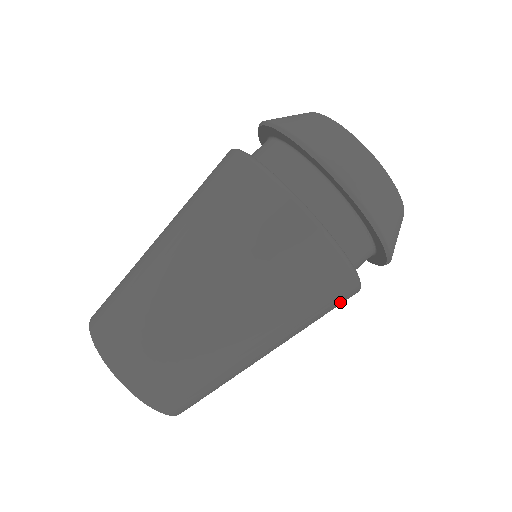
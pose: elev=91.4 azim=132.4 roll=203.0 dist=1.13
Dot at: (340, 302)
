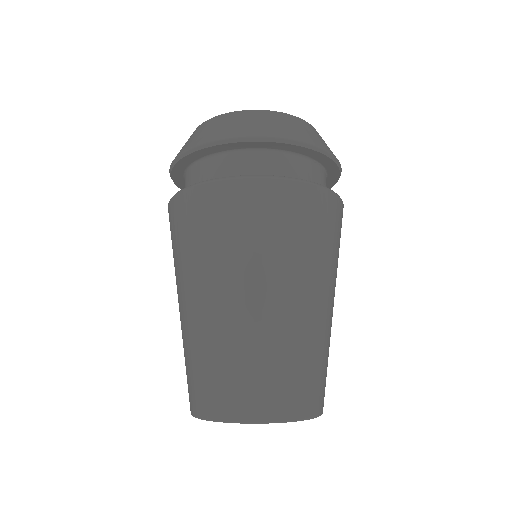
Dot at: occluded
